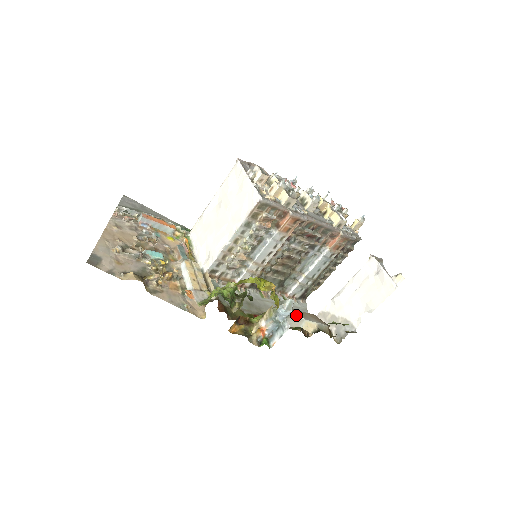
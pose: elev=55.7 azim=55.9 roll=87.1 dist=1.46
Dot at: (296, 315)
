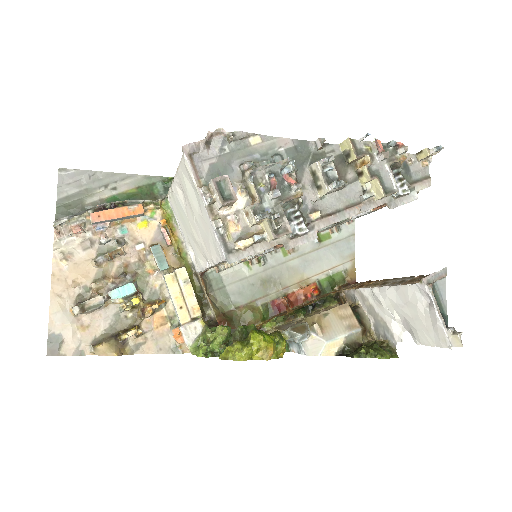
Dot at: (314, 337)
